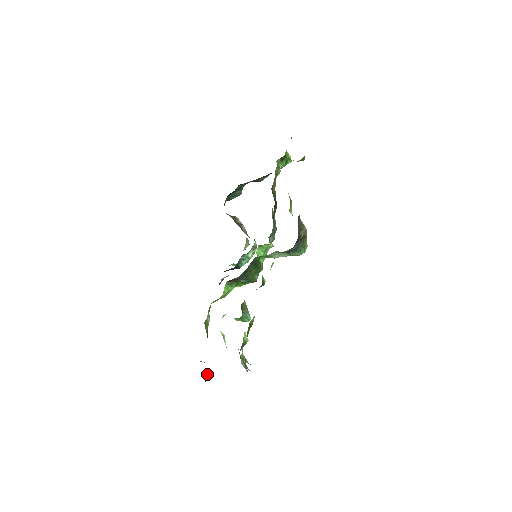
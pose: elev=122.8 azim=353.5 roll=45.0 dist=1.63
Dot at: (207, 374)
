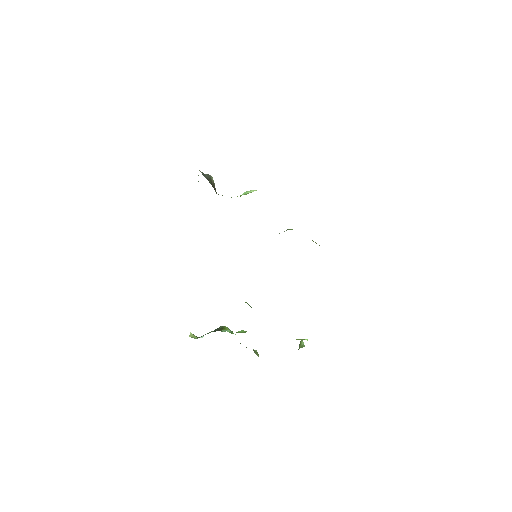
Dot at: occluded
